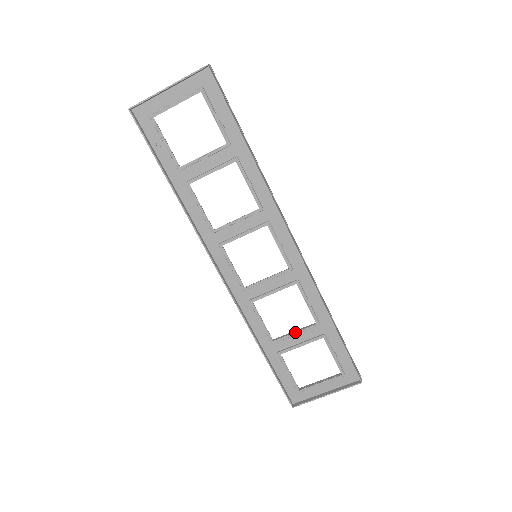
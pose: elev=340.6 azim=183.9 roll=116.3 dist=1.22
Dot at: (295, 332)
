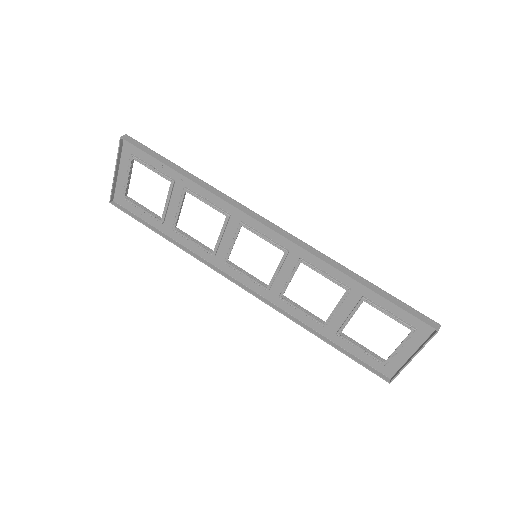
Dot at: (335, 307)
